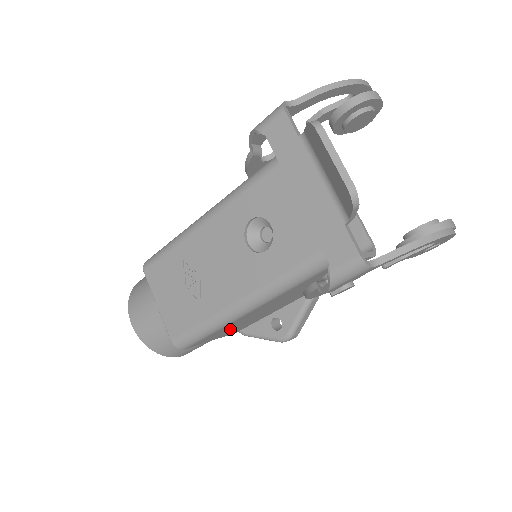
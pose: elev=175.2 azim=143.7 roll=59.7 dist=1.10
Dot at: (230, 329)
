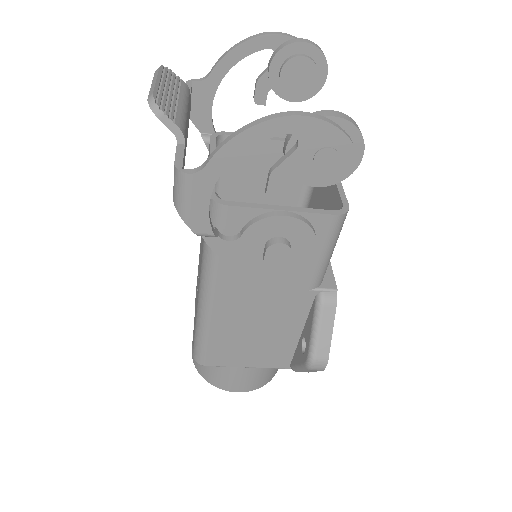
Dot at: (246, 345)
